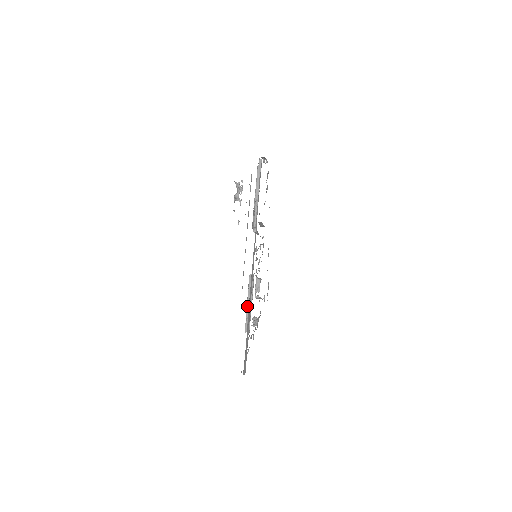
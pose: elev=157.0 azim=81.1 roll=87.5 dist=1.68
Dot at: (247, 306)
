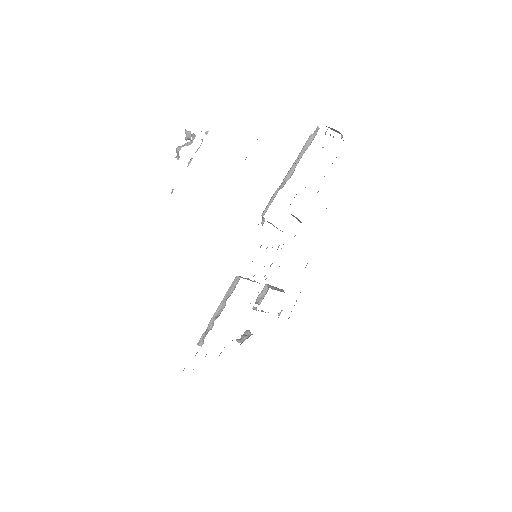
Dot at: (214, 314)
